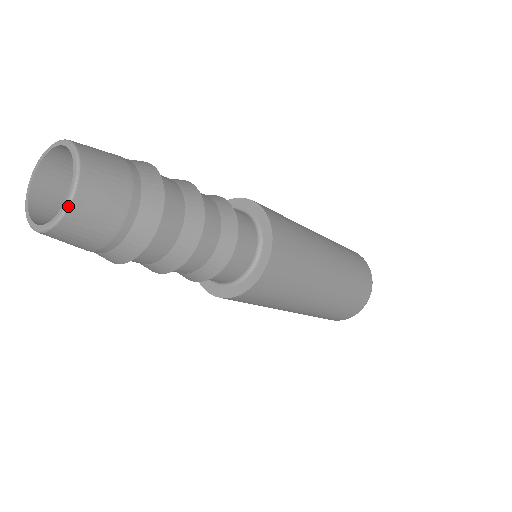
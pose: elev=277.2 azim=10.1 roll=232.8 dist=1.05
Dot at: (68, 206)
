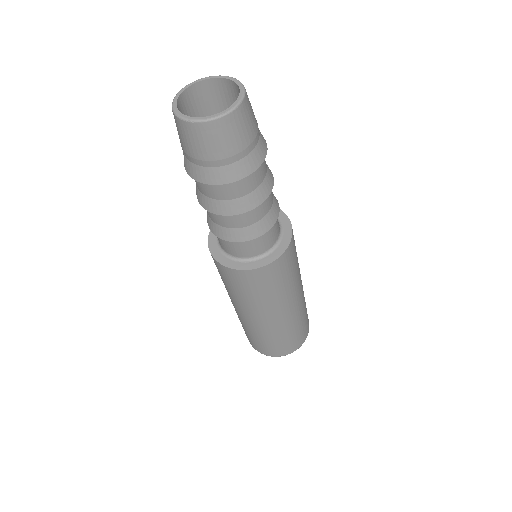
Dot at: (220, 117)
